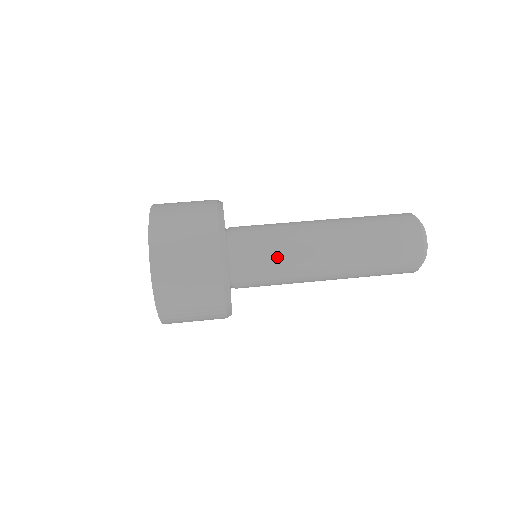
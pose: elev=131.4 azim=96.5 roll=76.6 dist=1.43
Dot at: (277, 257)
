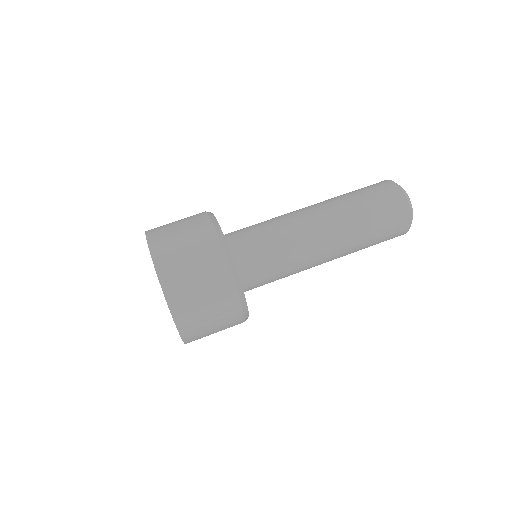
Dot at: (281, 260)
